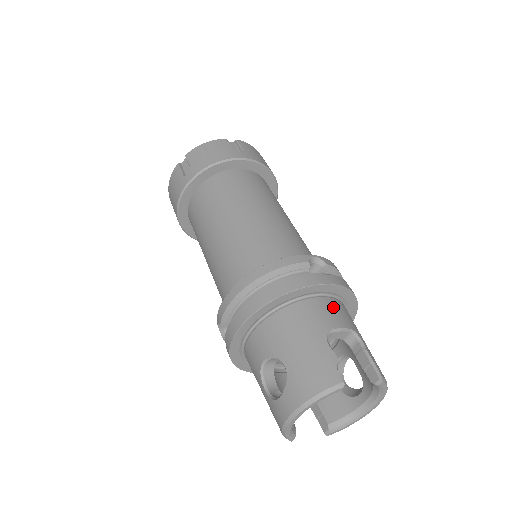
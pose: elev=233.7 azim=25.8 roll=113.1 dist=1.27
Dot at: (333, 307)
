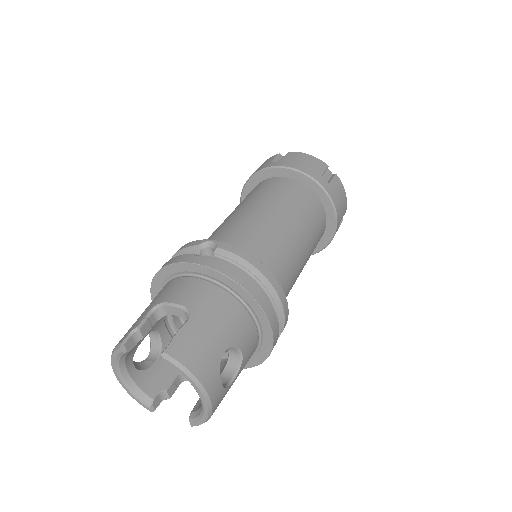
Dot at: (190, 286)
